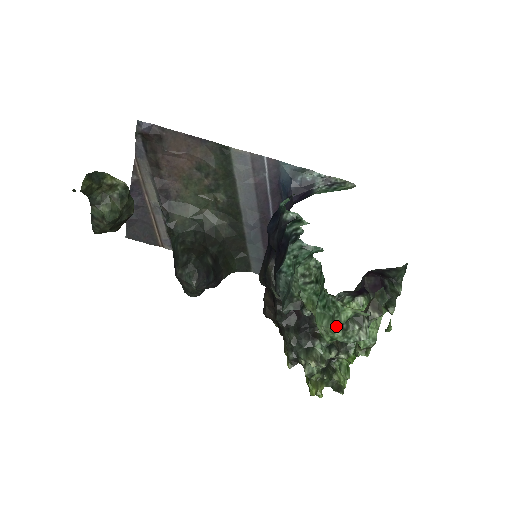
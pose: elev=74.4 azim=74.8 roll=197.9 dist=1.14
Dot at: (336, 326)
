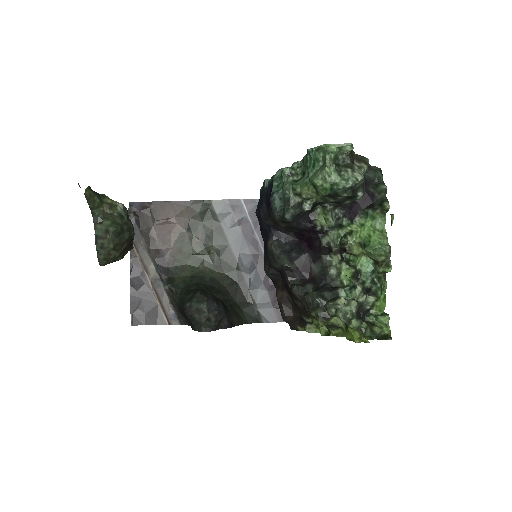
Dot at: (327, 160)
